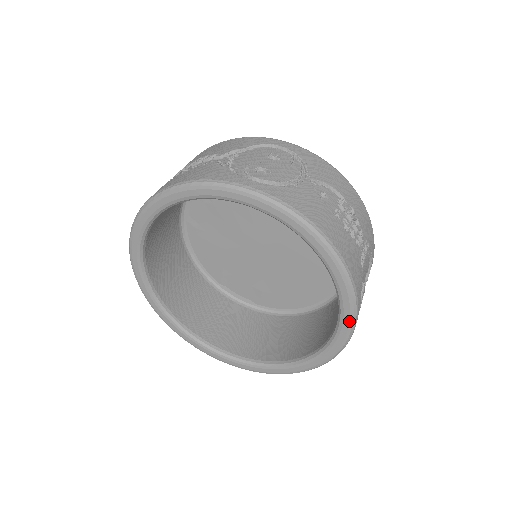
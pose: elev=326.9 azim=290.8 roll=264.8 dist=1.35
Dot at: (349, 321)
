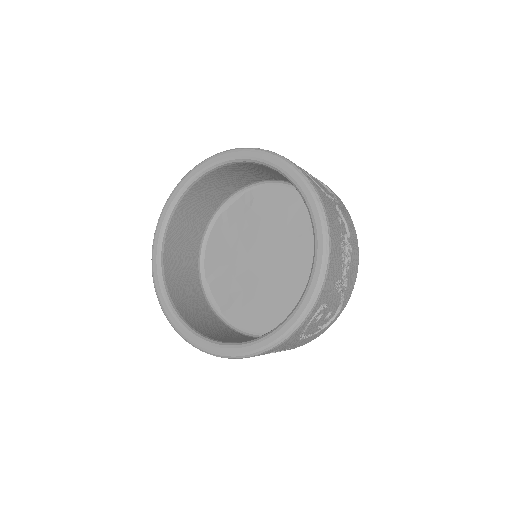
Dot at: (303, 311)
